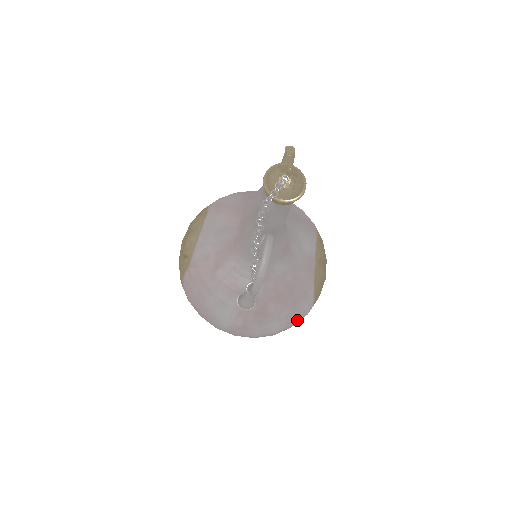
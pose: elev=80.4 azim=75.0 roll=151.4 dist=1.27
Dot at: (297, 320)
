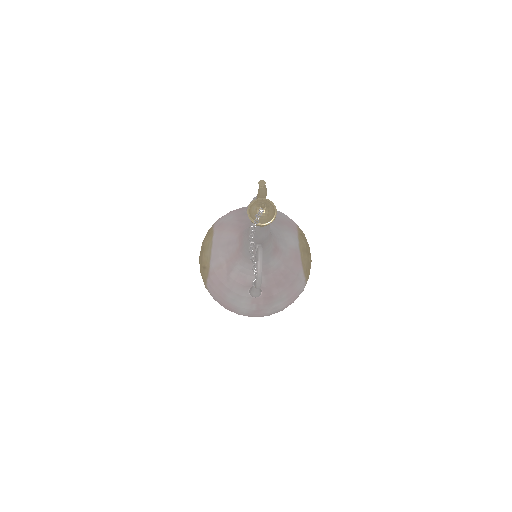
Dot at: (296, 296)
